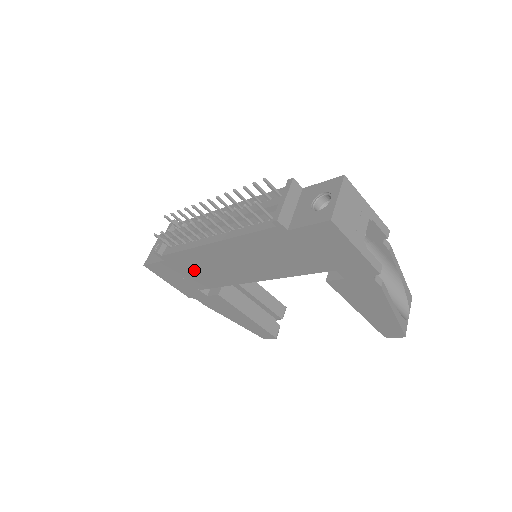
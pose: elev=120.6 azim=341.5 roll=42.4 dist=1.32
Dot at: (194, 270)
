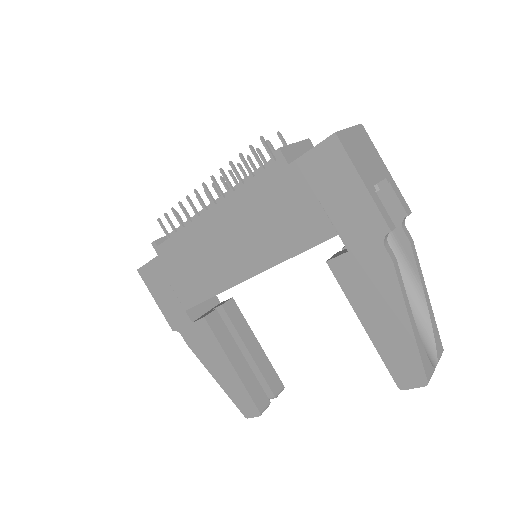
Dot at: (185, 268)
